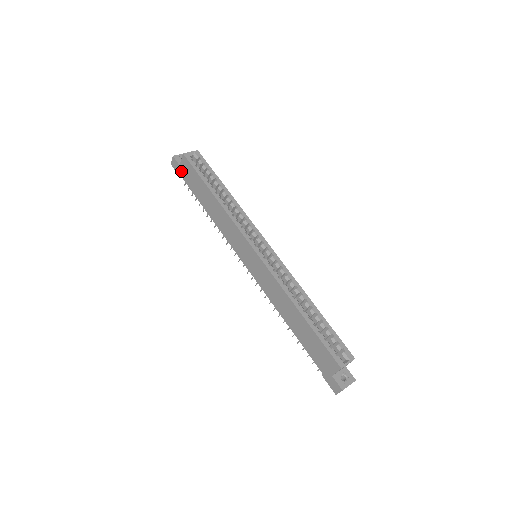
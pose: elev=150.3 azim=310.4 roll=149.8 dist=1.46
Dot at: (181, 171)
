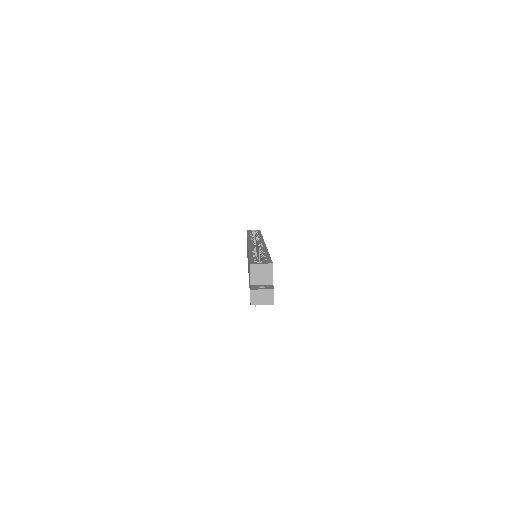
Dot at: occluded
